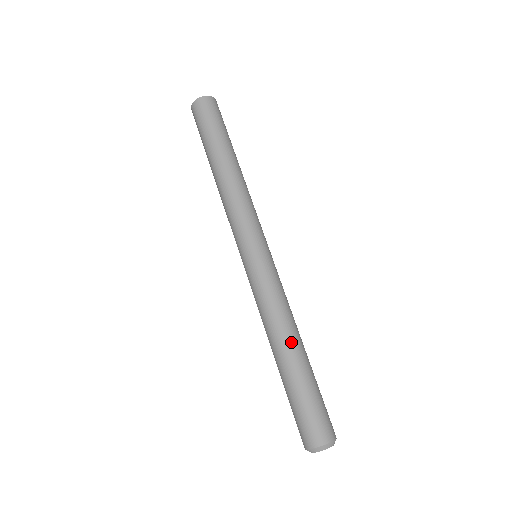
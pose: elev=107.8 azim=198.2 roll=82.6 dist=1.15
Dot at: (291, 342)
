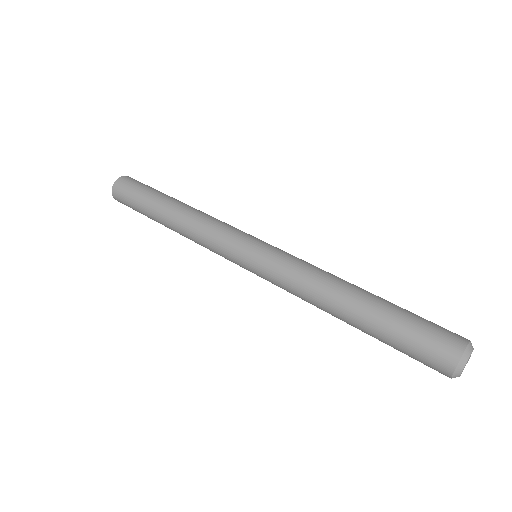
Dot at: (345, 295)
